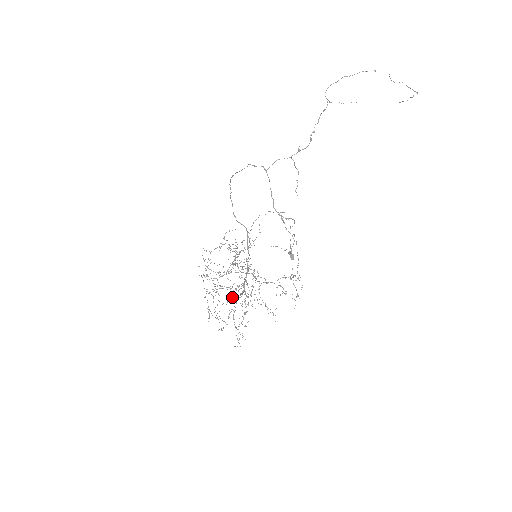
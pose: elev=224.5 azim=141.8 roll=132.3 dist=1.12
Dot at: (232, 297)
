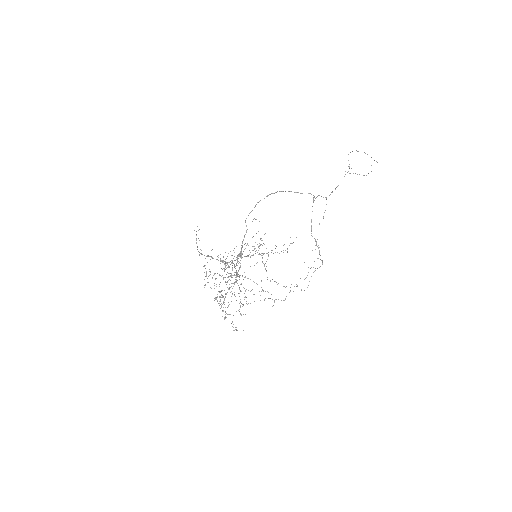
Dot at: occluded
